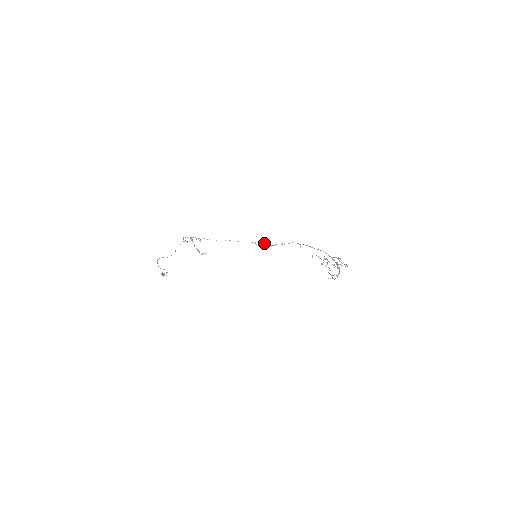
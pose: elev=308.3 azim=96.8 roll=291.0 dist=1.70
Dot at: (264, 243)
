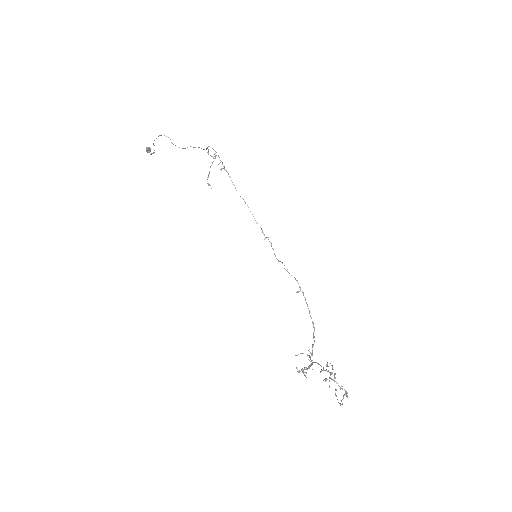
Dot at: occluded
